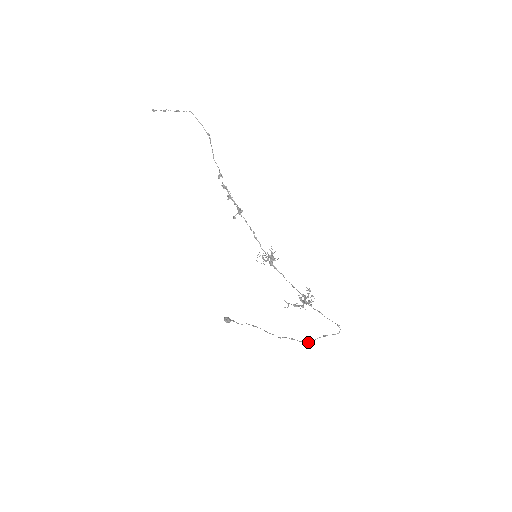
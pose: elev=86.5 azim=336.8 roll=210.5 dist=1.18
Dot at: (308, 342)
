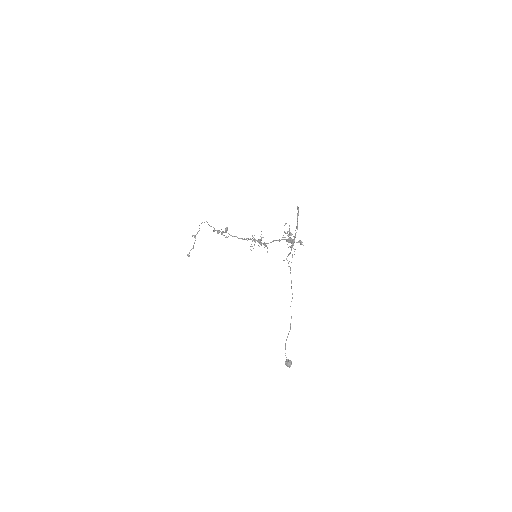
Dot at: occluded
